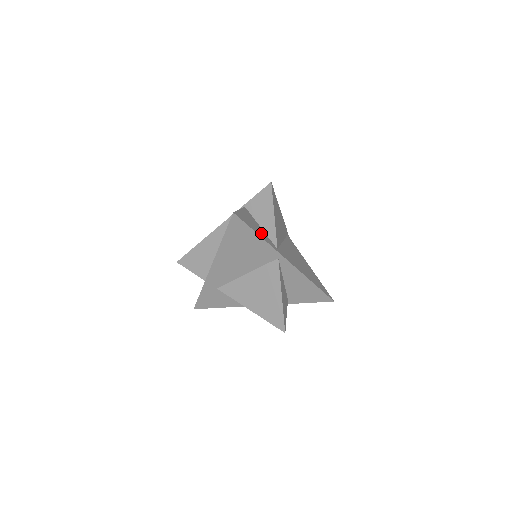
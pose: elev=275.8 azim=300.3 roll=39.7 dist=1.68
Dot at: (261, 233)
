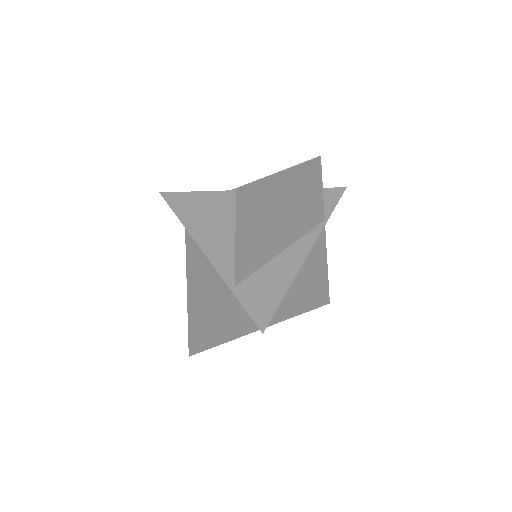
Dot at: (237, 328)
